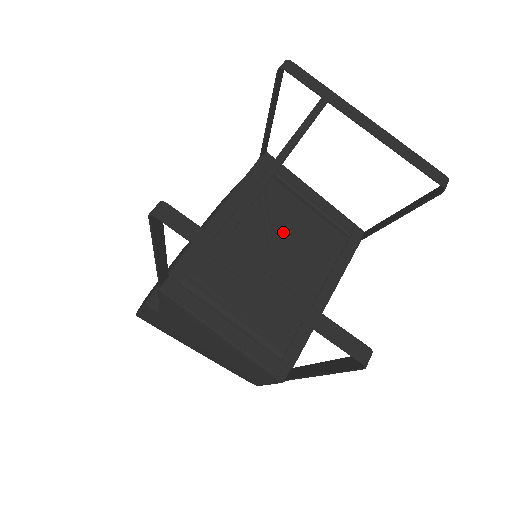
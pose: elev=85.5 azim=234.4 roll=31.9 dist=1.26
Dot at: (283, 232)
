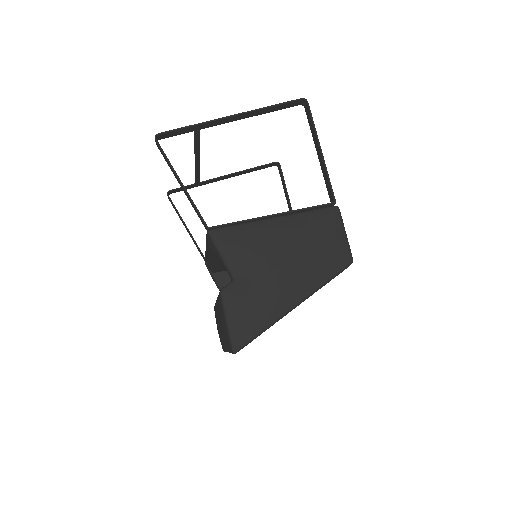
Dot at: occluded
